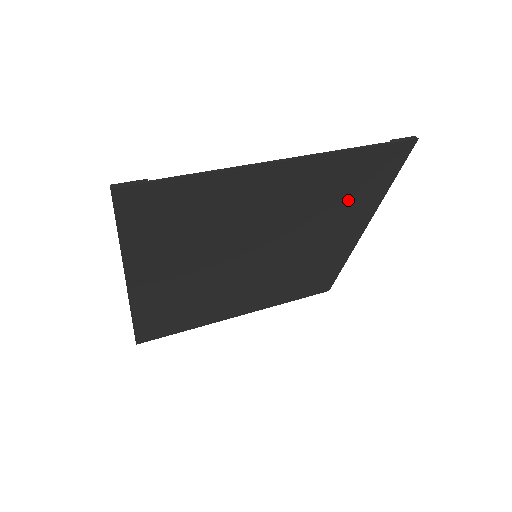
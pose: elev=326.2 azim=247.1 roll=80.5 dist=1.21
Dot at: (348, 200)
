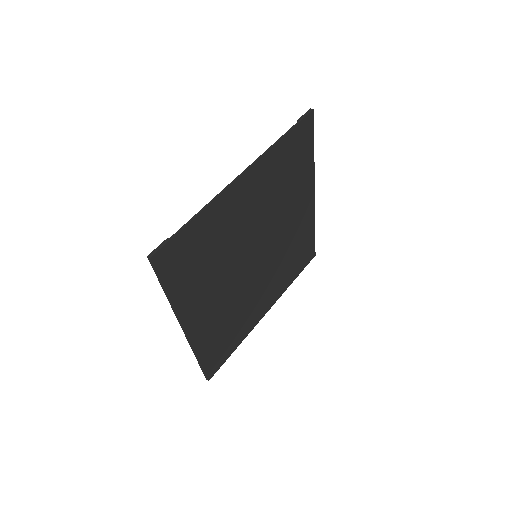
Dot at: (293, 177)
